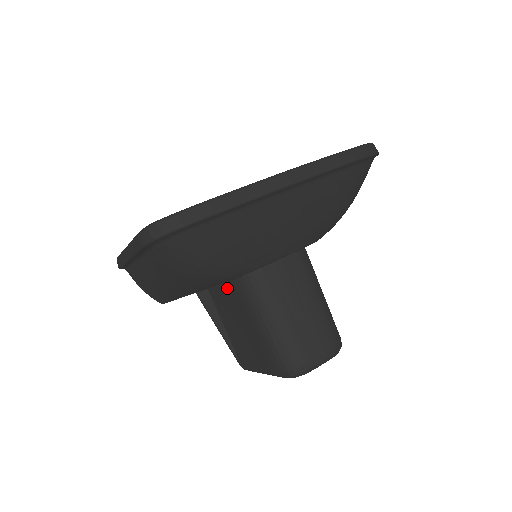
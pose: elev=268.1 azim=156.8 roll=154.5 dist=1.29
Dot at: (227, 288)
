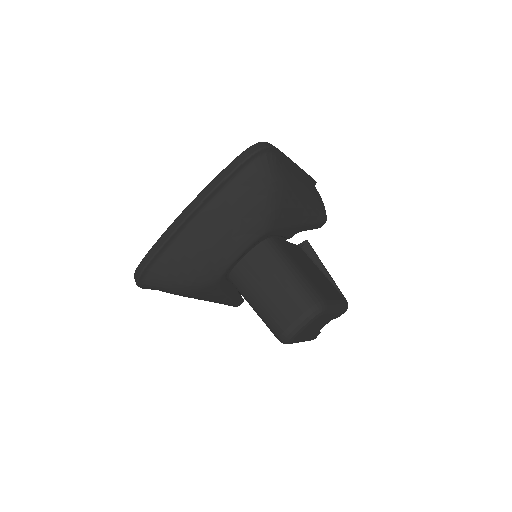
Dot at: occluded
